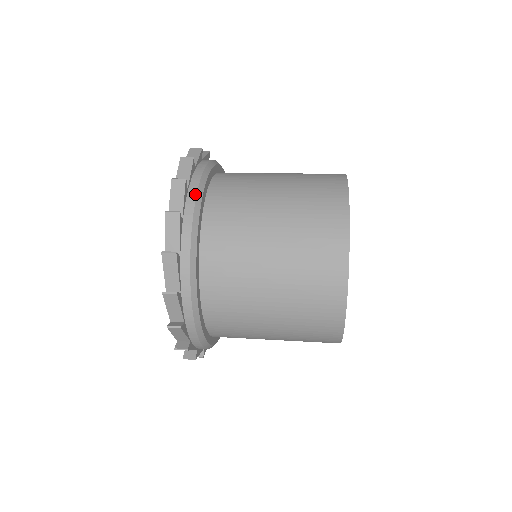
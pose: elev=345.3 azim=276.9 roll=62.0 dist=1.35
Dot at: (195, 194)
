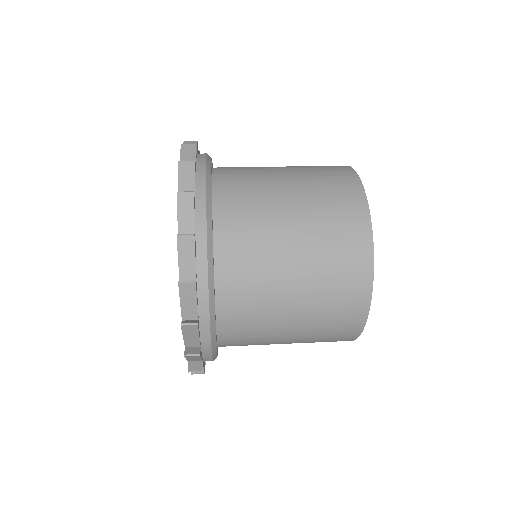
Dot at: (205, 159)
